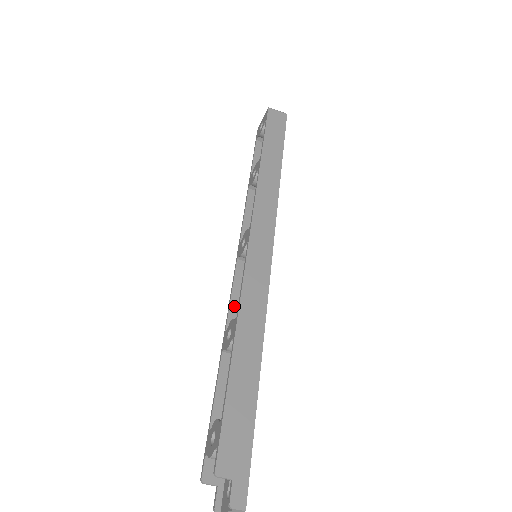
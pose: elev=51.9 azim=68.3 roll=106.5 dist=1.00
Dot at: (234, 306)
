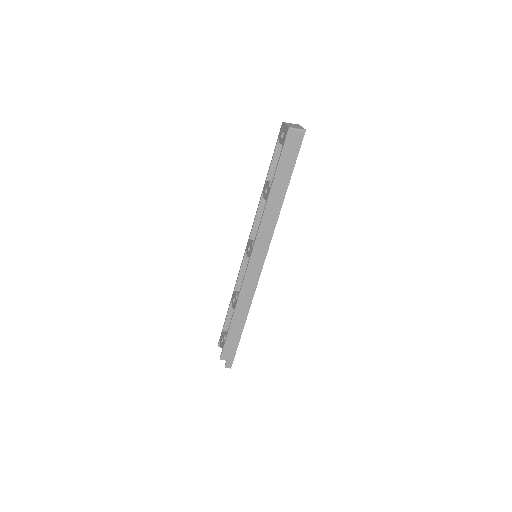
Dot at: (240, 277)
